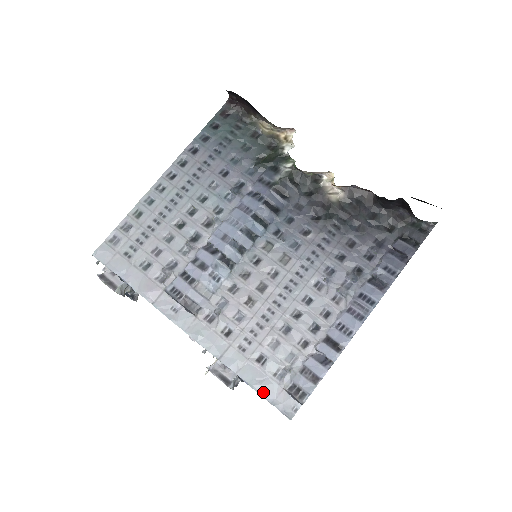
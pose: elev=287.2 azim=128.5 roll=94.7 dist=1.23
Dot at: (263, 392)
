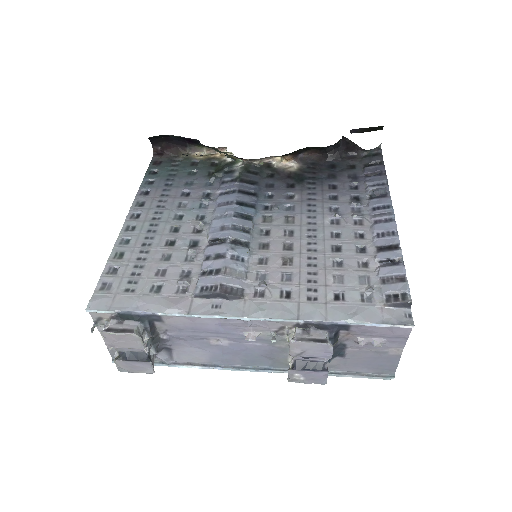
Dot at: (366, 319)
